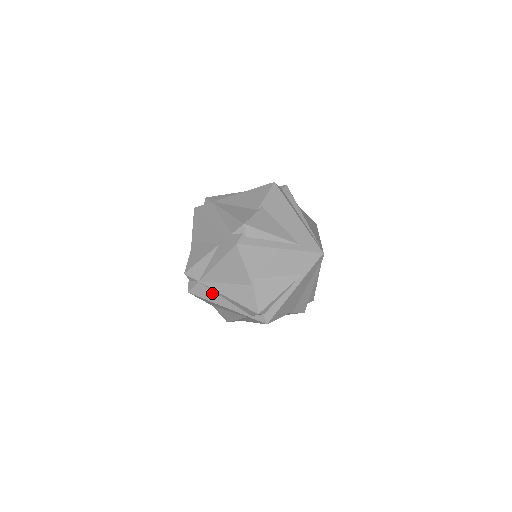
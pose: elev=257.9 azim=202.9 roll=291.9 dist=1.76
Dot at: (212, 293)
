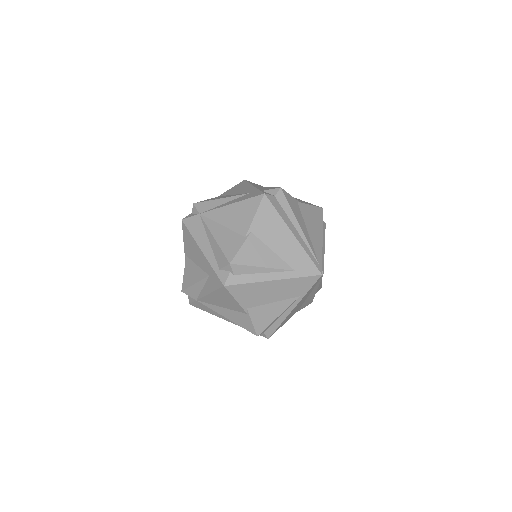
Dot at: (211, 310)
